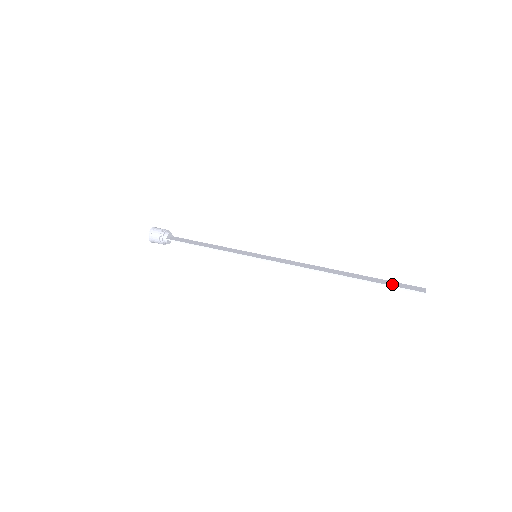
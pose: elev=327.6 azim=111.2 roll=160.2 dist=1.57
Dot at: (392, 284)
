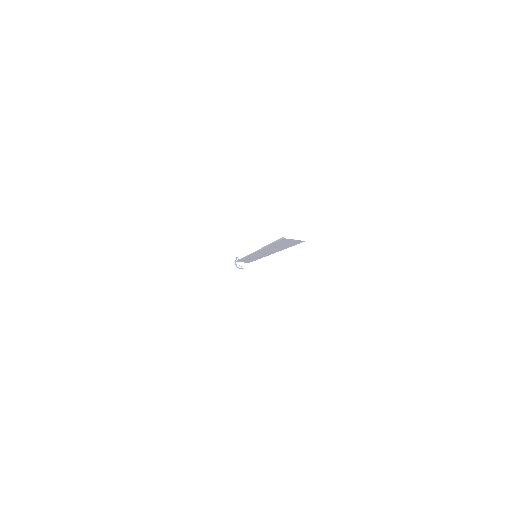
Dot at: occluded
